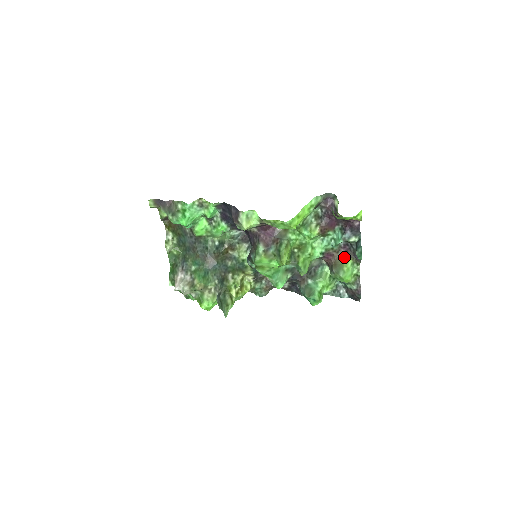
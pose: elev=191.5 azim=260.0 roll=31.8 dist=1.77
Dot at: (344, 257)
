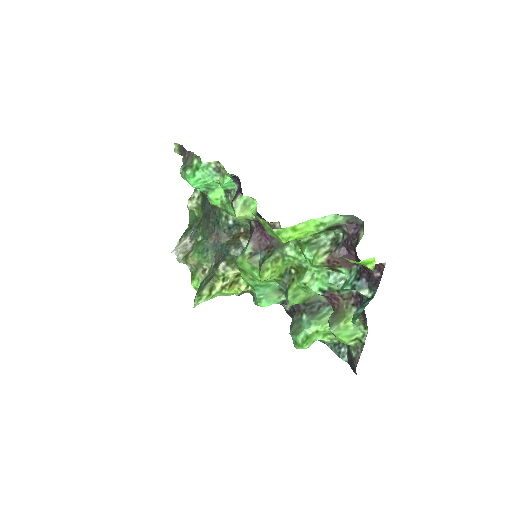
Dot at: (350, 309)
